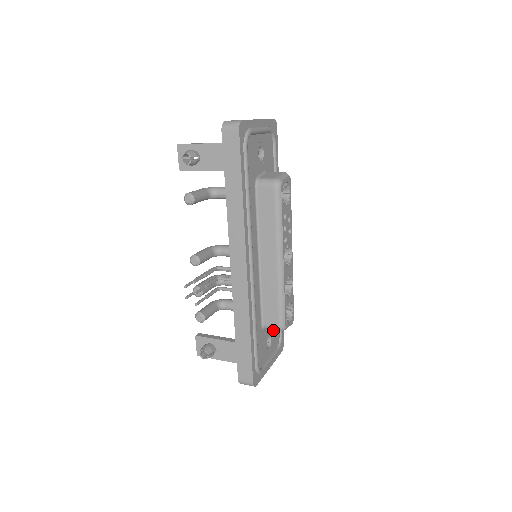
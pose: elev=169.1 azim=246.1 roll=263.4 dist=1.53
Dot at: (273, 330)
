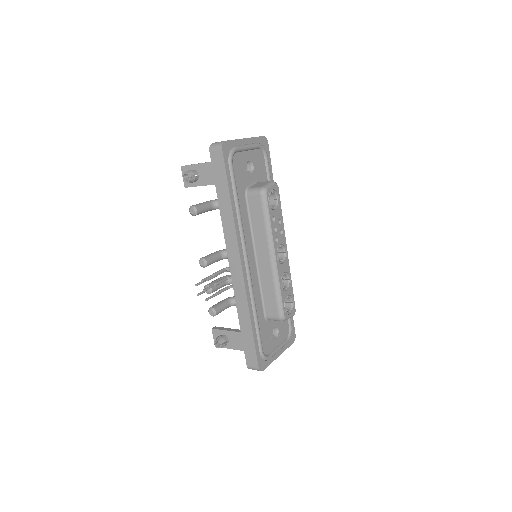
Dot at: (280, 322)
